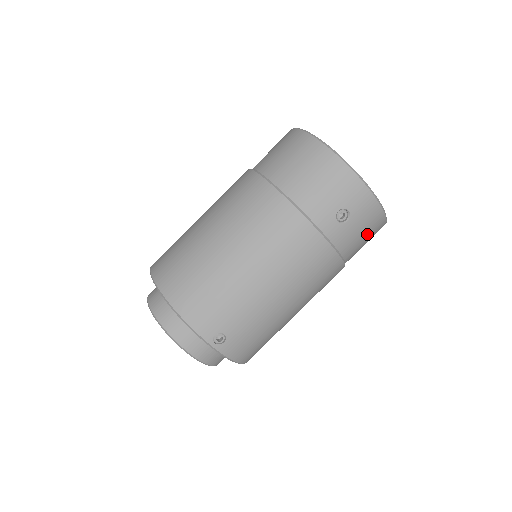
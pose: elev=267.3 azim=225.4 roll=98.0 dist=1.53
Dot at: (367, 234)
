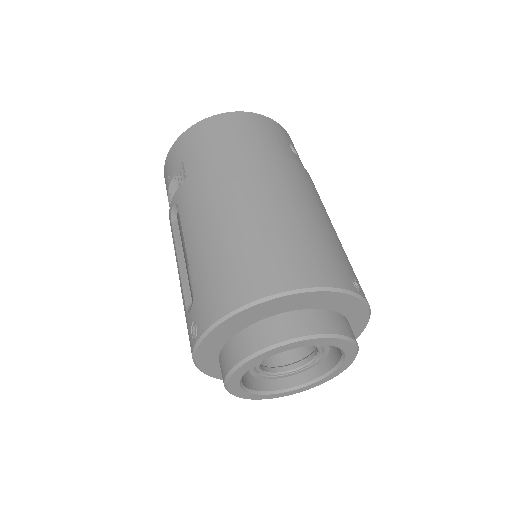
Dot at: occluded
